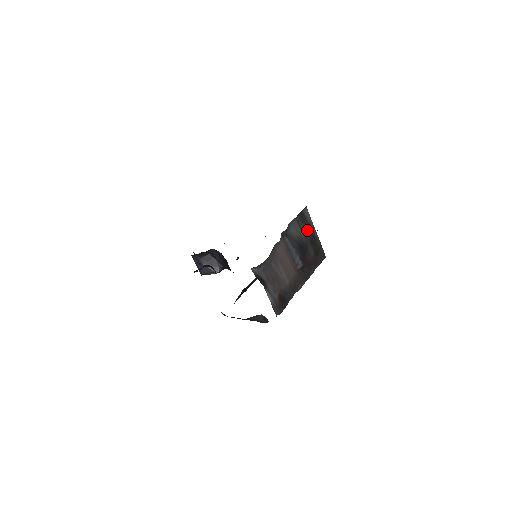
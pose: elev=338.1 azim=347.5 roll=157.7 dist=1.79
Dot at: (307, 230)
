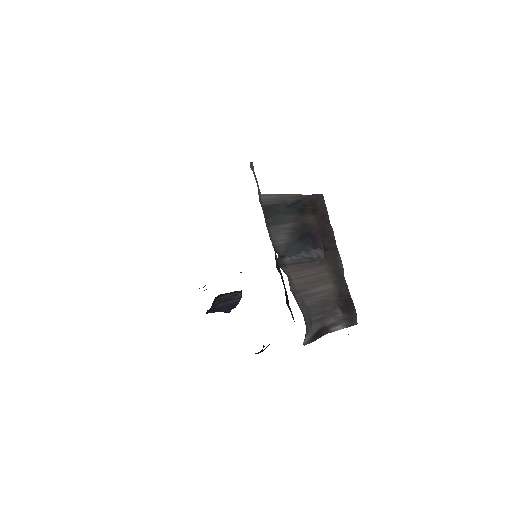
Dot at: (286, 212)
